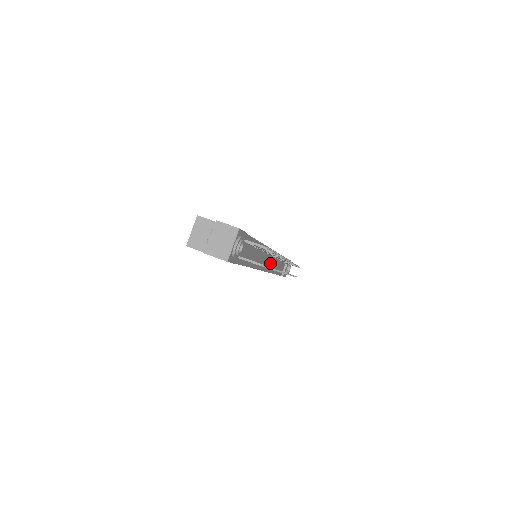
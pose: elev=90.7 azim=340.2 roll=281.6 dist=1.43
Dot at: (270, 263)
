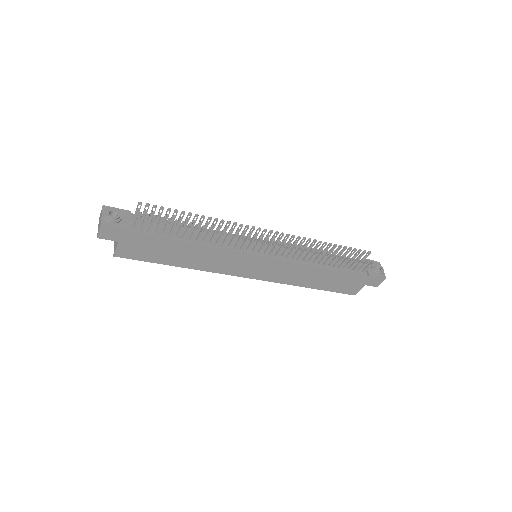
Dot at: (280, 253)
